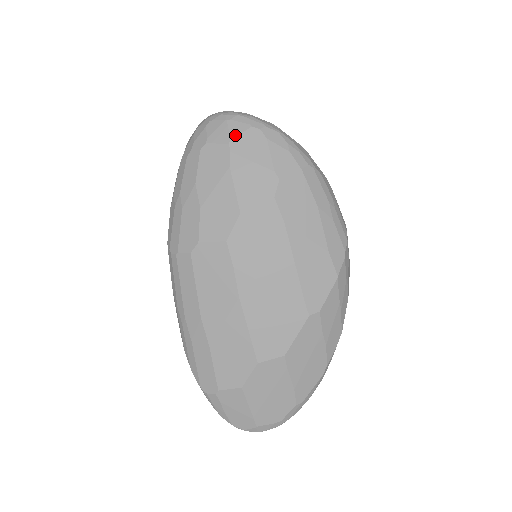
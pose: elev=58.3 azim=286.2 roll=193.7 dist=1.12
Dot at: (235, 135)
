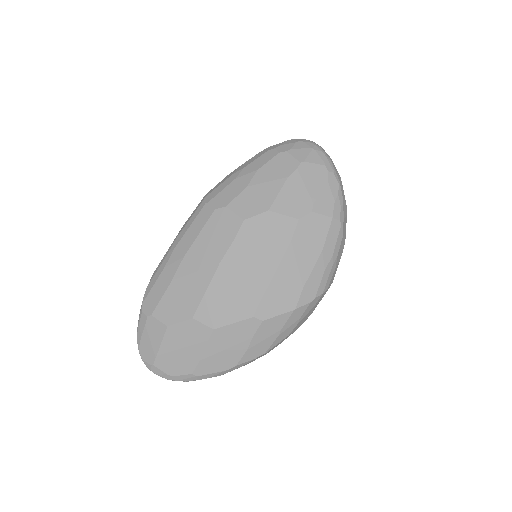
Dot at: (309, 161)
